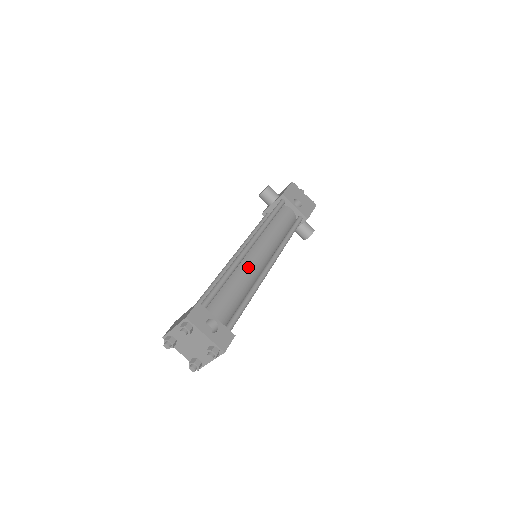
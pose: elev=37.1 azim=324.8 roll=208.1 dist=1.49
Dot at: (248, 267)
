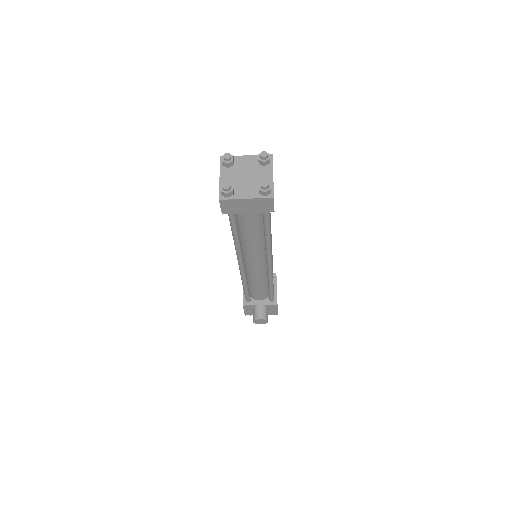
Dot at: occluded
